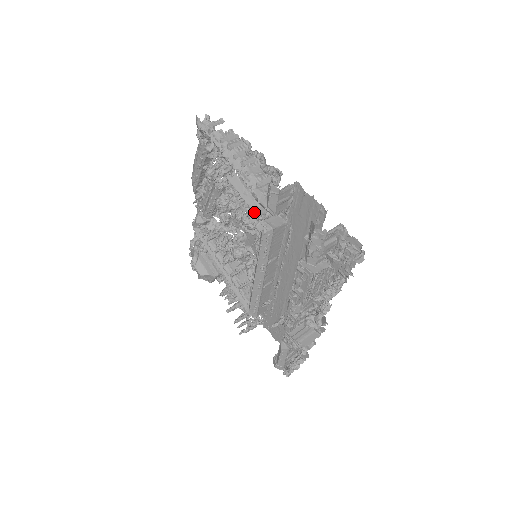
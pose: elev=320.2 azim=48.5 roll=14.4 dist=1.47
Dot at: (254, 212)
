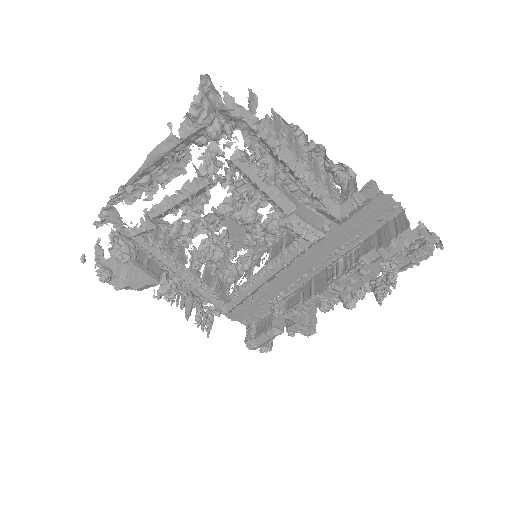
Dot at: (299, 219)
